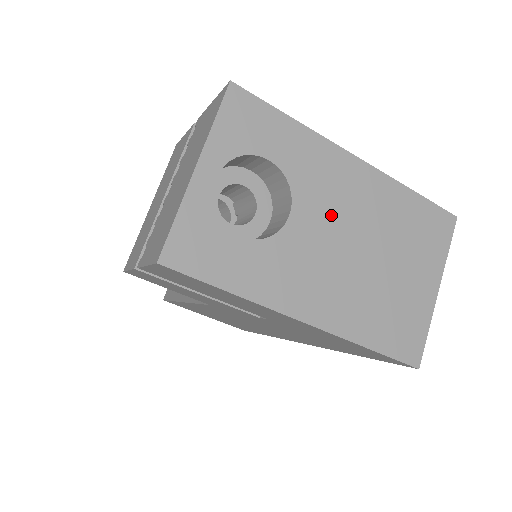
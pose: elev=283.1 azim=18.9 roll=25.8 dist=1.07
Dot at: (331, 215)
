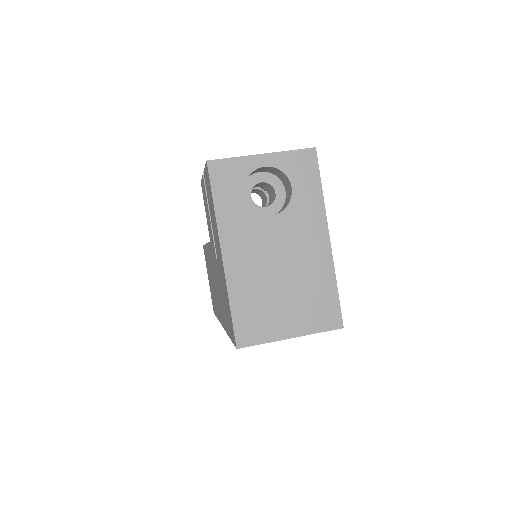
Dot at: (288, 239)
